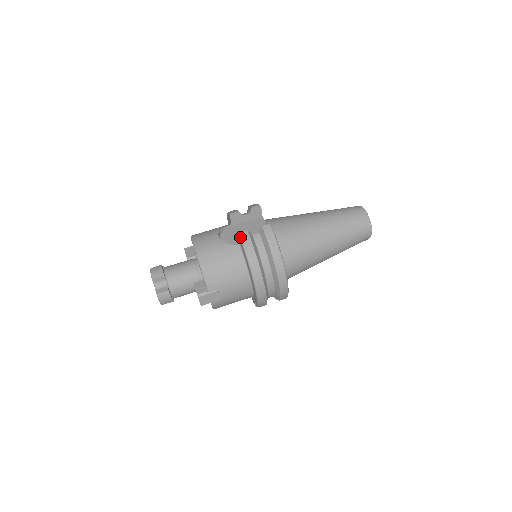
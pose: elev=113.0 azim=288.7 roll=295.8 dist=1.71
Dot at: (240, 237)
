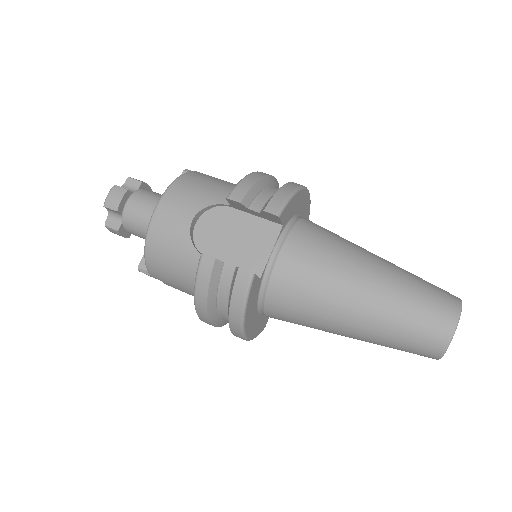
Dot at: (199, 260)
